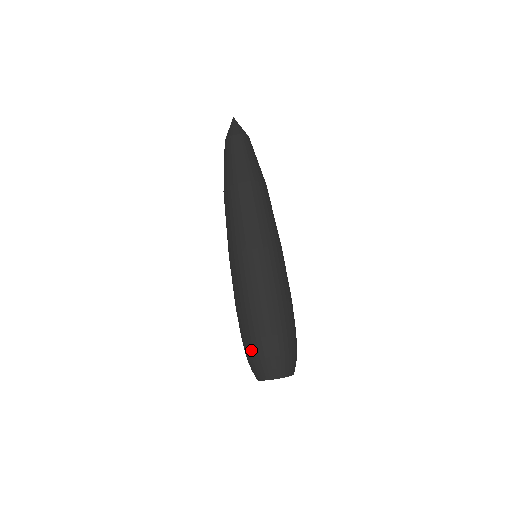
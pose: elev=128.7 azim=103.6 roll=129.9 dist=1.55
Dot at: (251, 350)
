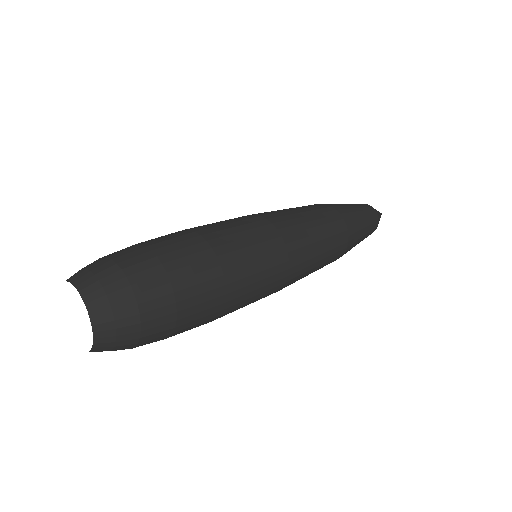
Dot at: occluded
